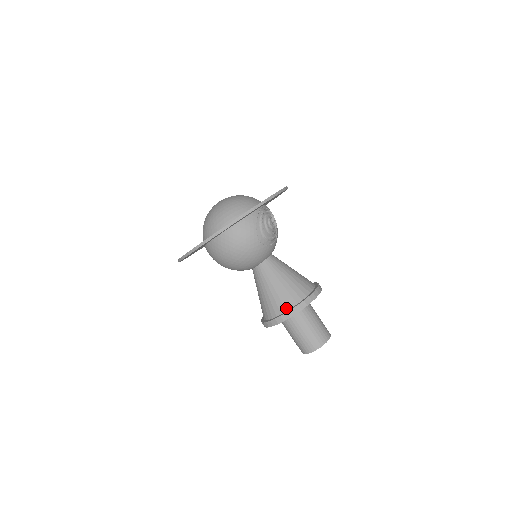
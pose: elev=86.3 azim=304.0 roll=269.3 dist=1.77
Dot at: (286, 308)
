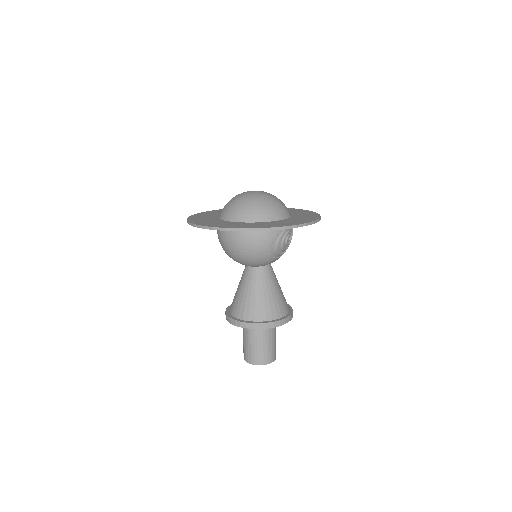
Dot at: (255, 319)
